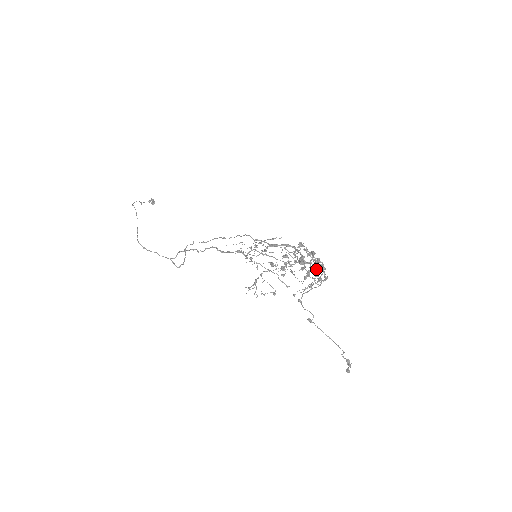
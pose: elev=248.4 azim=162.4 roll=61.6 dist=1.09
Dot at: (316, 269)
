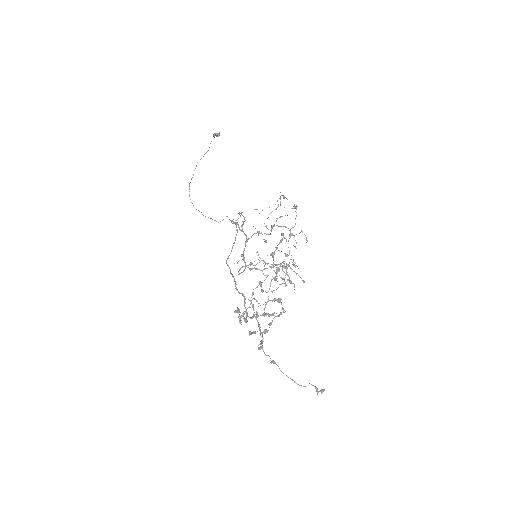
Dot at: occluded
